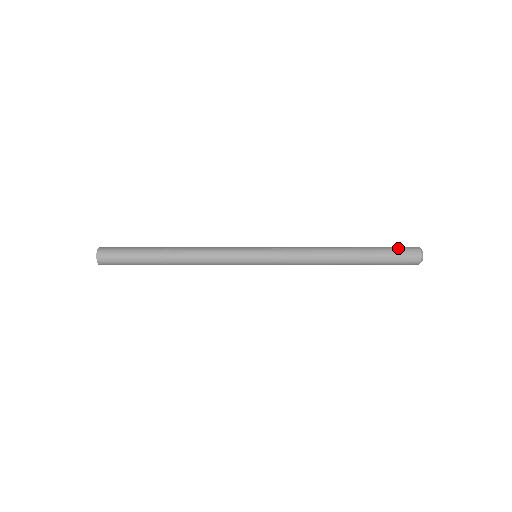
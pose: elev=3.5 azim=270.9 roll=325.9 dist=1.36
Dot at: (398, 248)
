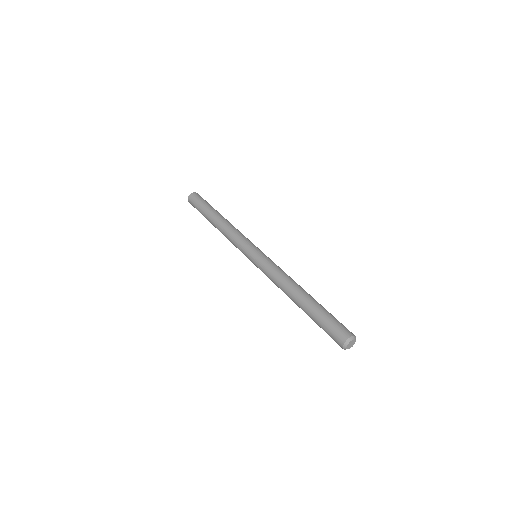
Dot at: (328, 333)
